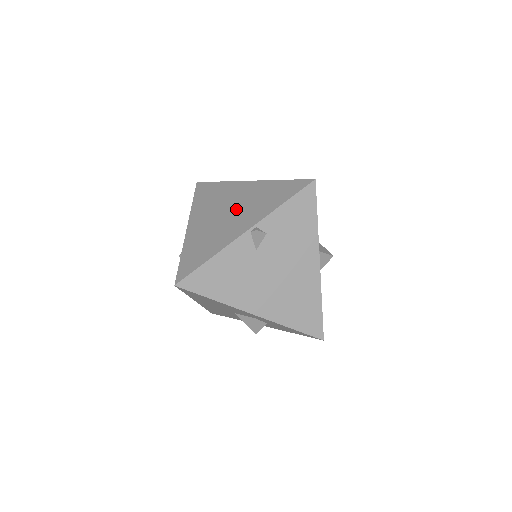
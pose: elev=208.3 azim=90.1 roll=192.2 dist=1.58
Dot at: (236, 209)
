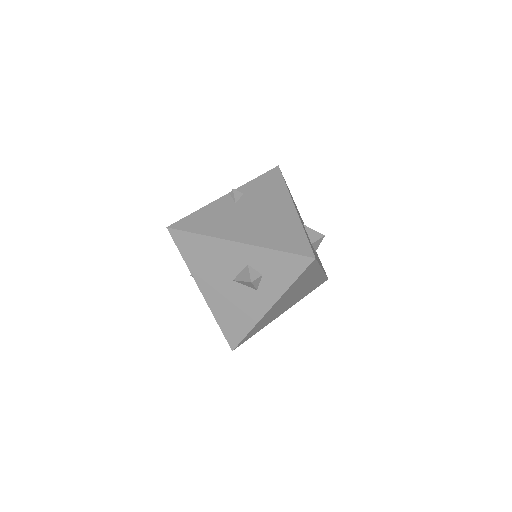
Dot at: occluded
